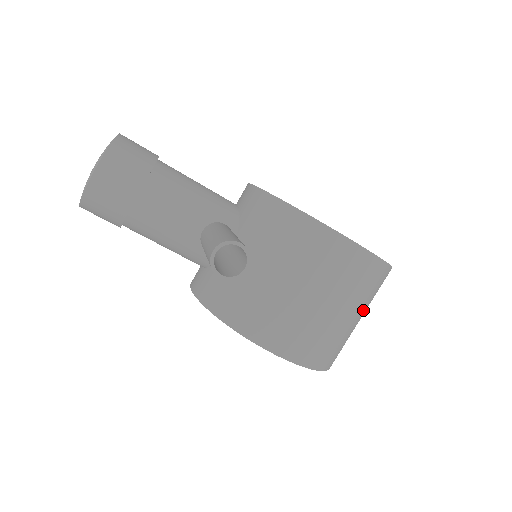
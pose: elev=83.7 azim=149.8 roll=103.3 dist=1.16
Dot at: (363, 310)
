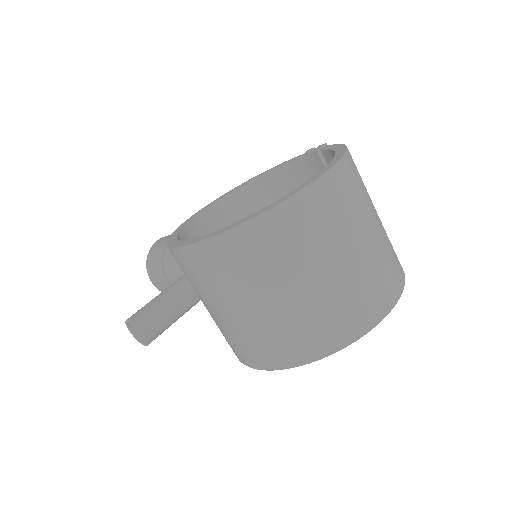
Dot at: (286, 279)
